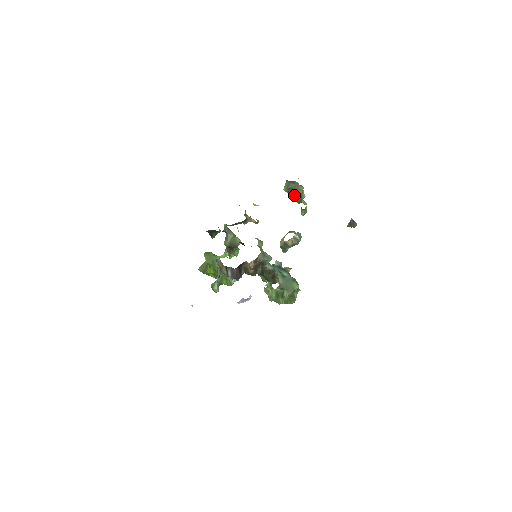
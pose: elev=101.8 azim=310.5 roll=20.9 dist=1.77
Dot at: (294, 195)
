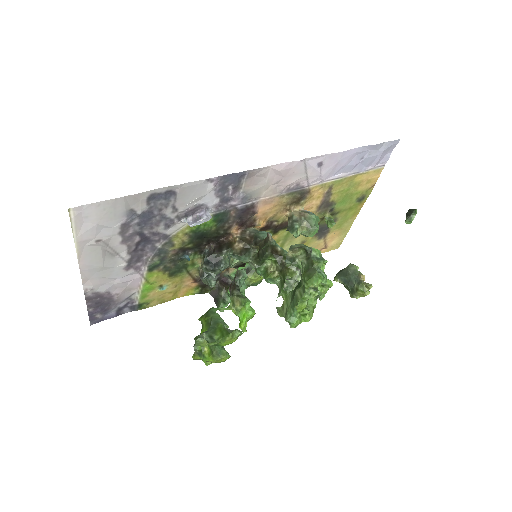
Dot at: (348, 278)
